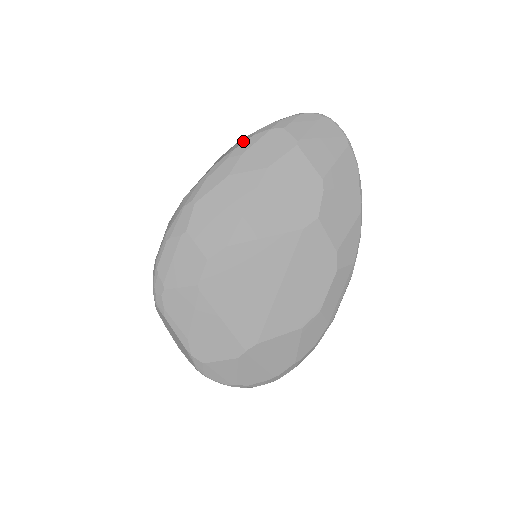
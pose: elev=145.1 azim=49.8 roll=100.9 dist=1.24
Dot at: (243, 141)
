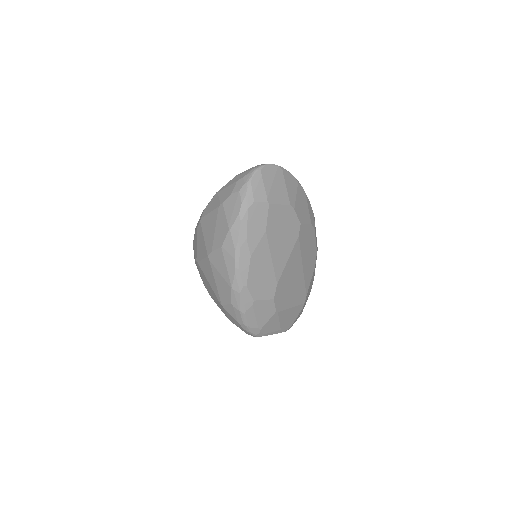
Dot at: (238, 230)
